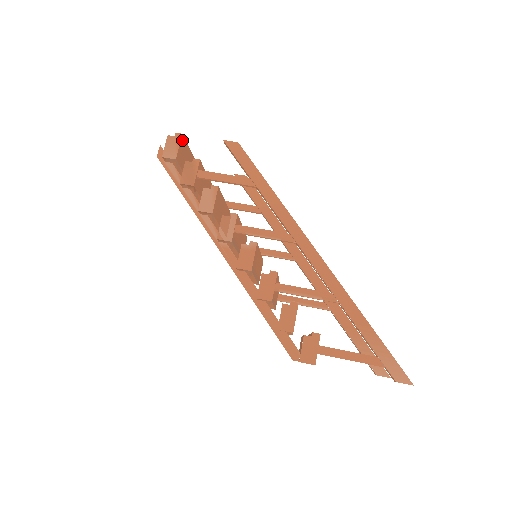
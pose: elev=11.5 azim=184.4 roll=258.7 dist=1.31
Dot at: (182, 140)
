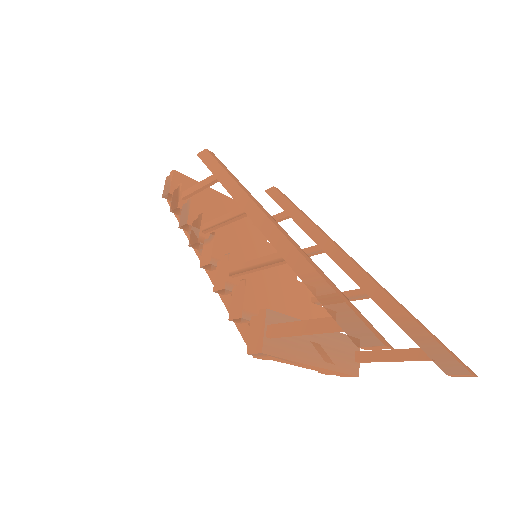
Dot at: (177, 175)
